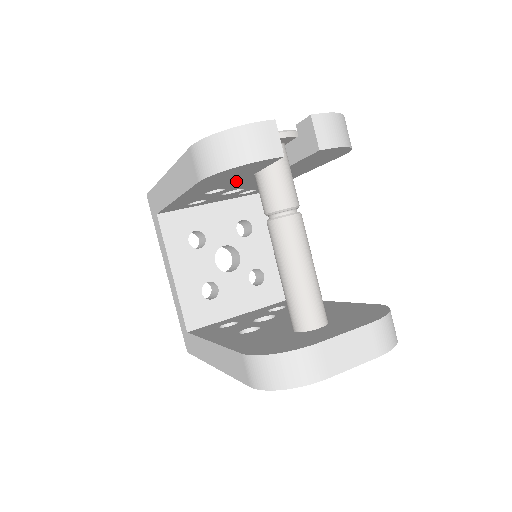
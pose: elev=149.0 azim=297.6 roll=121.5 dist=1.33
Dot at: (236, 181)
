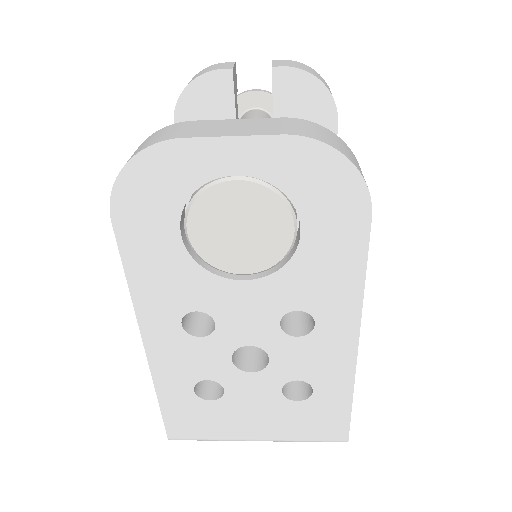
Dot at: occluded
